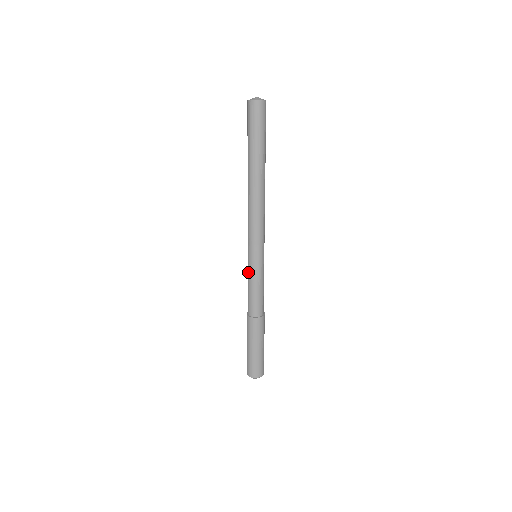
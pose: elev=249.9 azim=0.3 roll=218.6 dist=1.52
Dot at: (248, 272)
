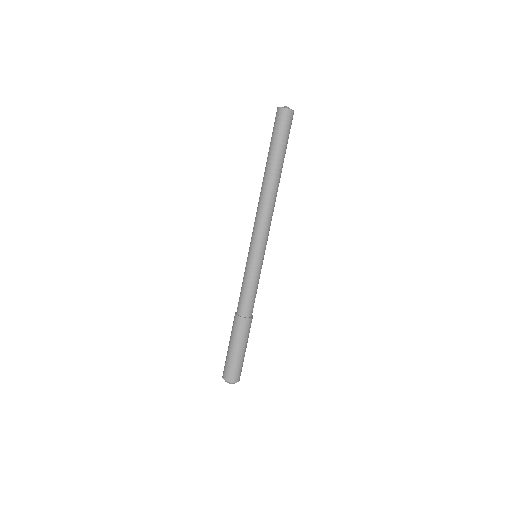
Dot at: (245, 269)
